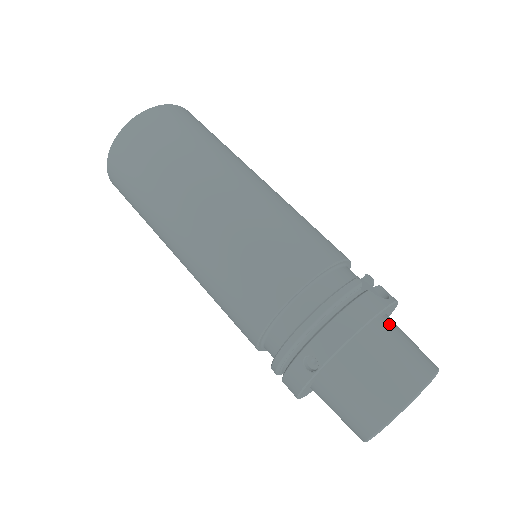
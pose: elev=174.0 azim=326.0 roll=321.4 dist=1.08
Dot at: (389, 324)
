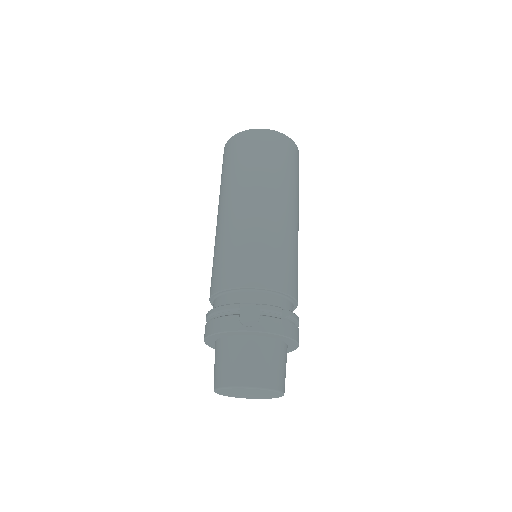
Dot at: (246, 342)
